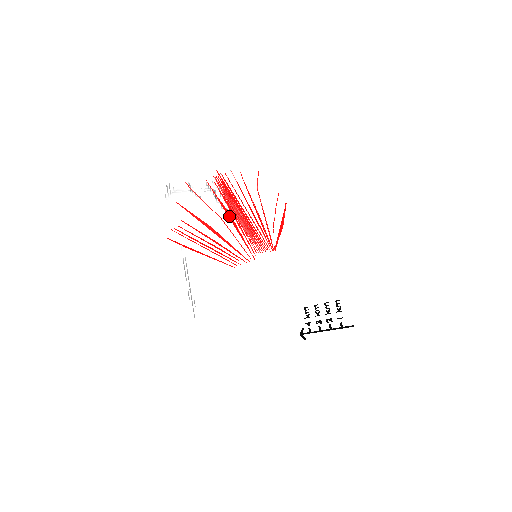
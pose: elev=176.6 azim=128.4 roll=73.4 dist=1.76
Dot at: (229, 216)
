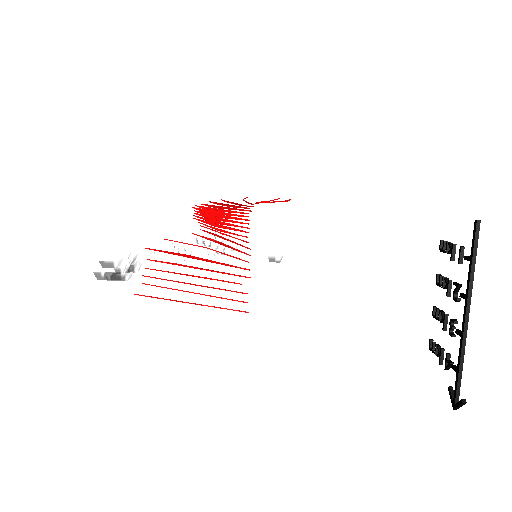
Dot at: (216, 242)
